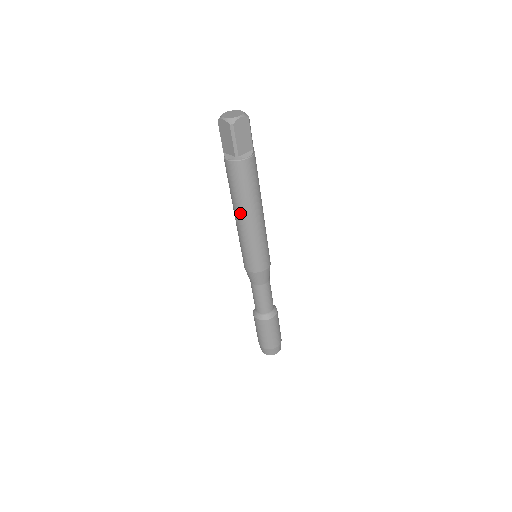
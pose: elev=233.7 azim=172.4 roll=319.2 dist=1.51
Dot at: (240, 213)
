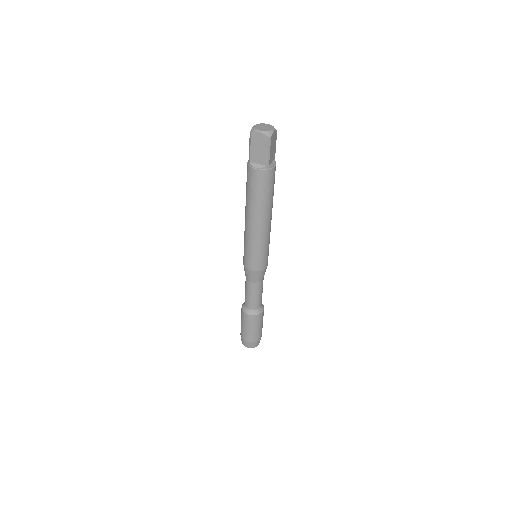
Dot at: (258, 217)
